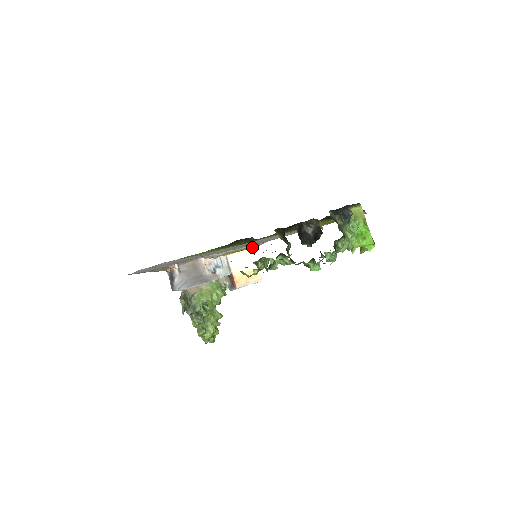
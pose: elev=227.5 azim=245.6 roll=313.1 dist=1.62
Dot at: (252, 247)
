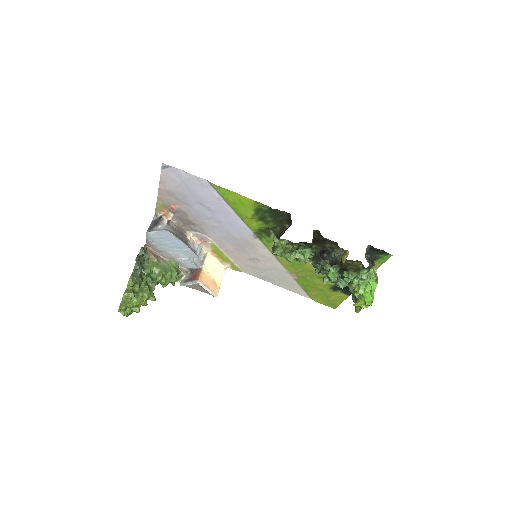
Dot at: (229, 266)
